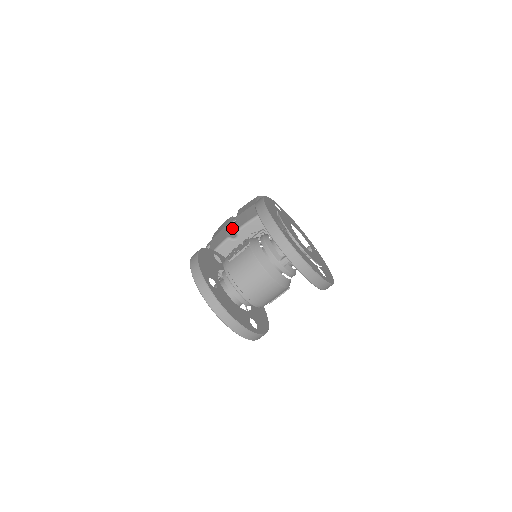
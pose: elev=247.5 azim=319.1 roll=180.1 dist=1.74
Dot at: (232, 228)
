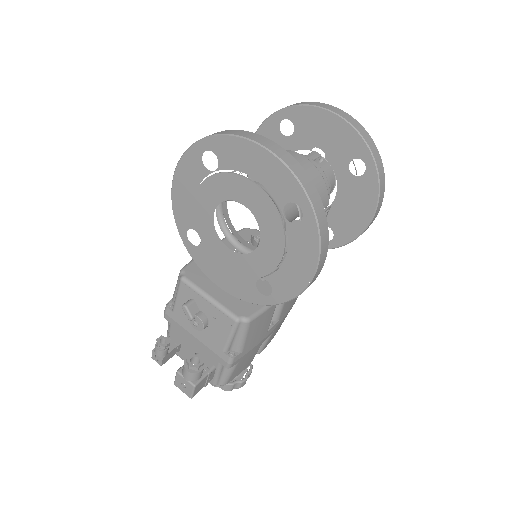
Dot at: occluded
